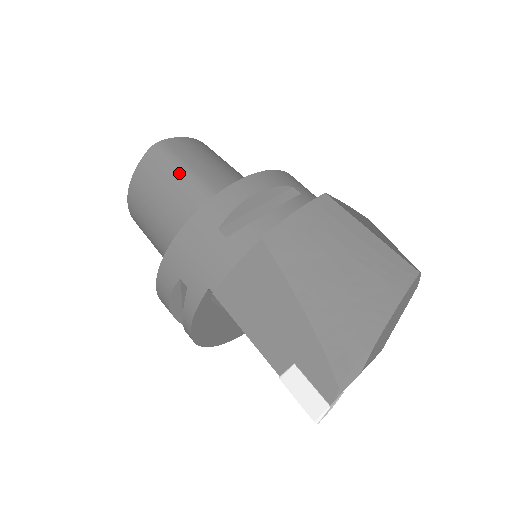
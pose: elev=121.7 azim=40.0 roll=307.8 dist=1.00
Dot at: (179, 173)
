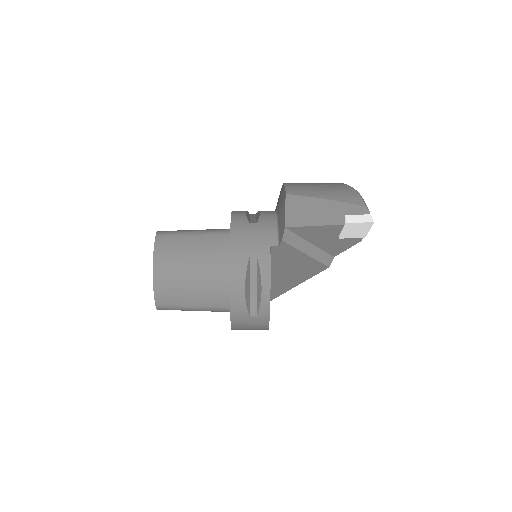
Dot at: (189, 233)
